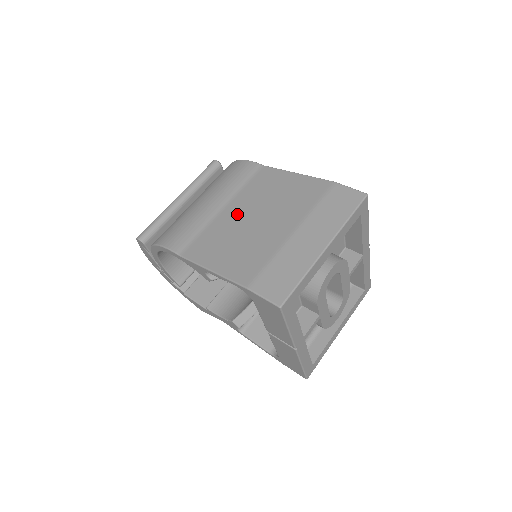
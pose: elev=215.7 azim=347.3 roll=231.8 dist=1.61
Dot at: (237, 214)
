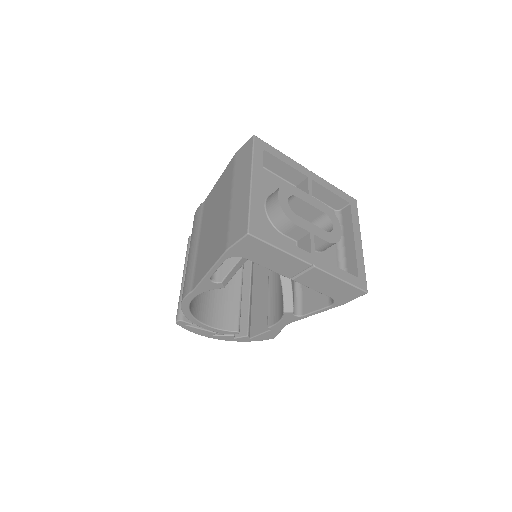
Dot at: (205, 234)
